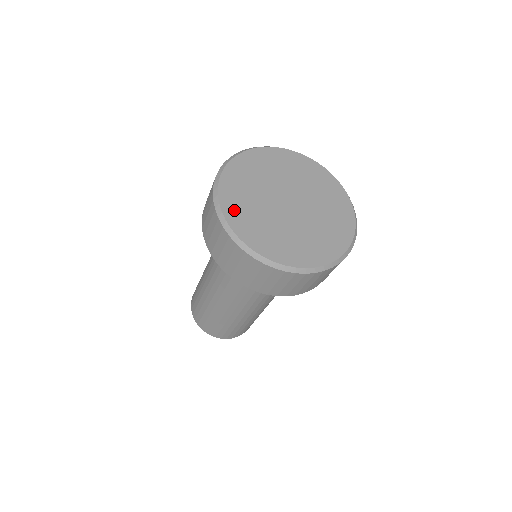
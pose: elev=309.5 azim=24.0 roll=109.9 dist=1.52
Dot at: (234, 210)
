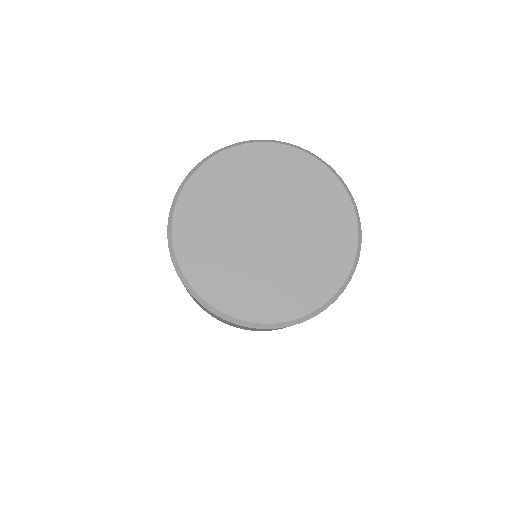
Dot at: (189, 218)
